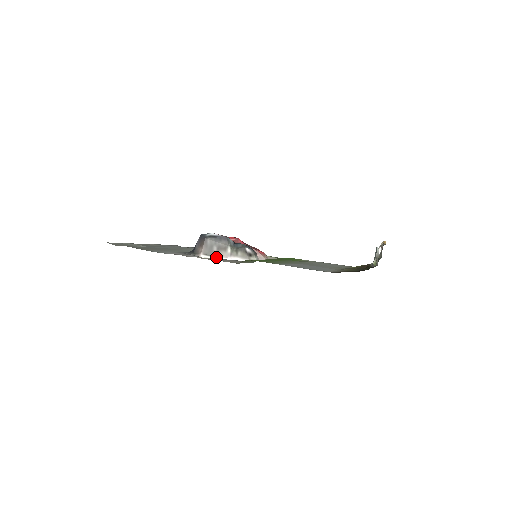
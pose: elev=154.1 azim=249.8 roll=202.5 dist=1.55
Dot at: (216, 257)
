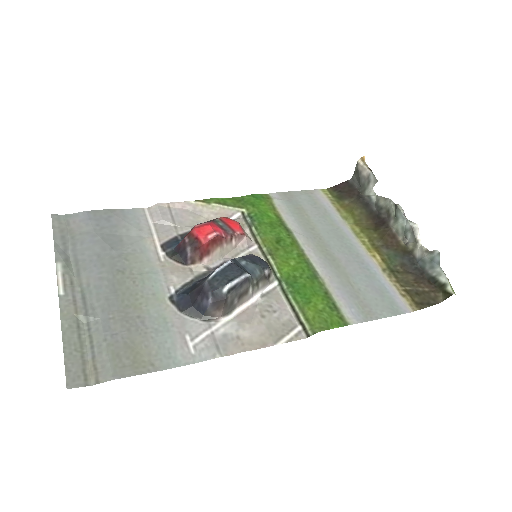
Dot at: (239, 309)
